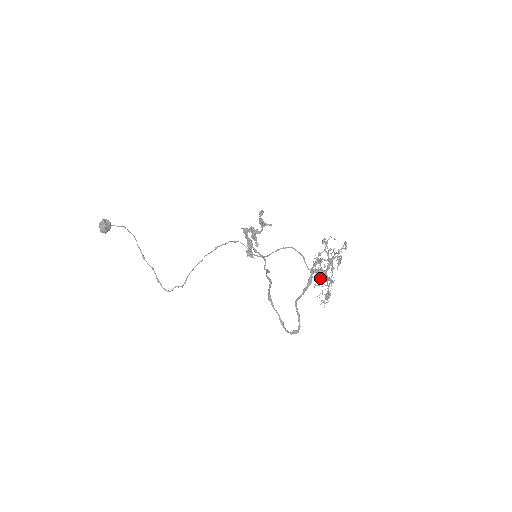
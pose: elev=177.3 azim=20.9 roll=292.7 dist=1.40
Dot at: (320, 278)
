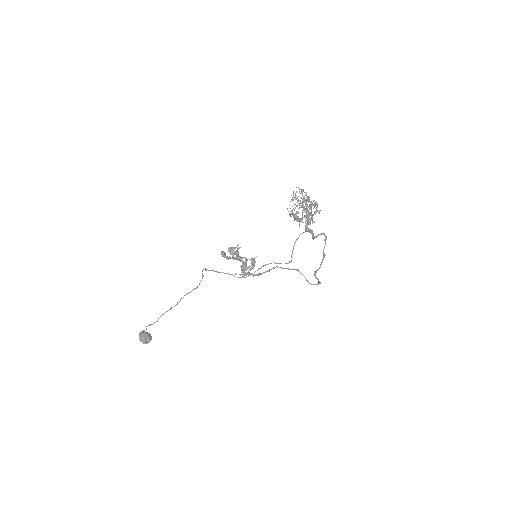
Dot at: occluded
